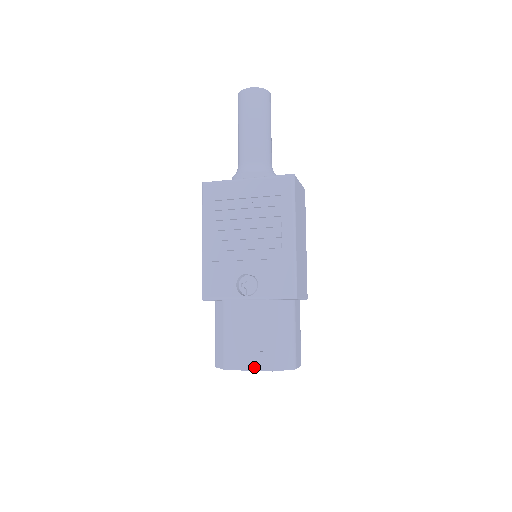
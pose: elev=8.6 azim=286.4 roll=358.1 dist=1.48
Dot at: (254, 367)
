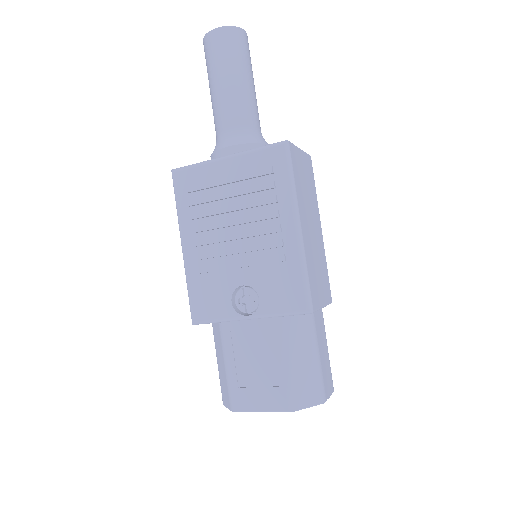
Dot at: (269, 407)
